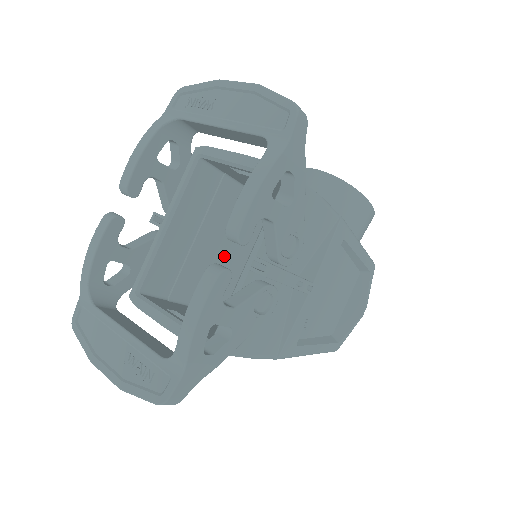
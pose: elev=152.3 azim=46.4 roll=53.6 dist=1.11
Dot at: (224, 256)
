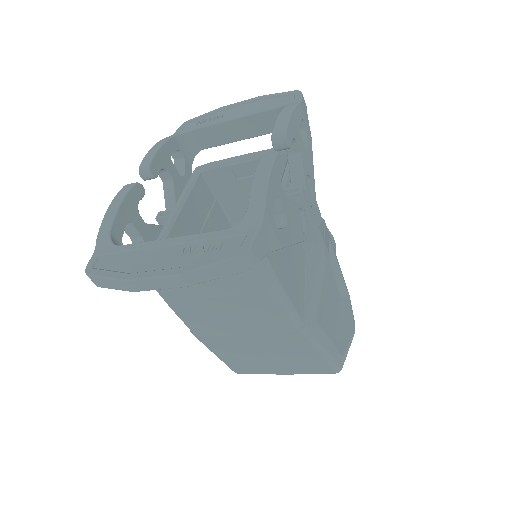
Dot at: occluded
